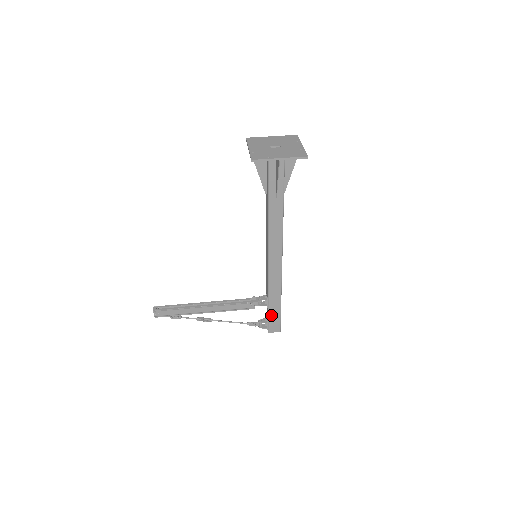
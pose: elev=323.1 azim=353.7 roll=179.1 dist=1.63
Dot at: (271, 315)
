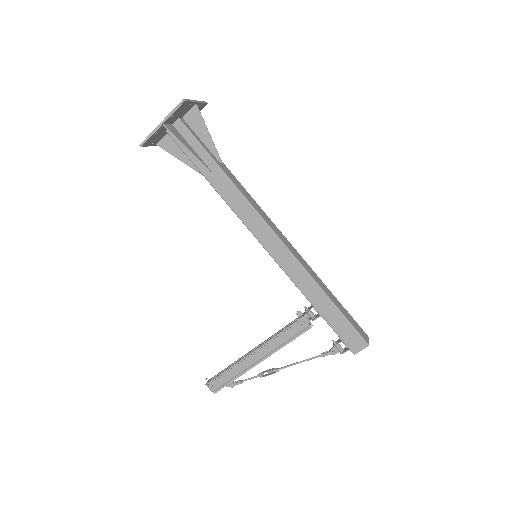
Dot at: (334, 325)
